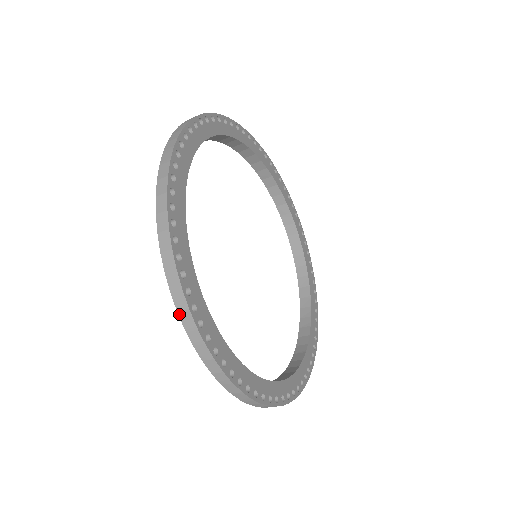
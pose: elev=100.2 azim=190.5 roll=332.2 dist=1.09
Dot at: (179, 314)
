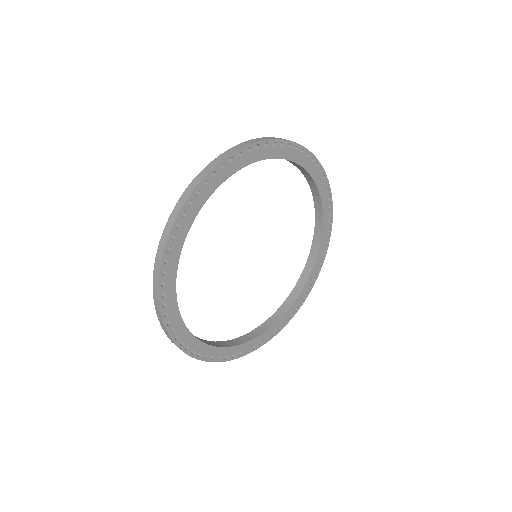
Dot at: occluded
